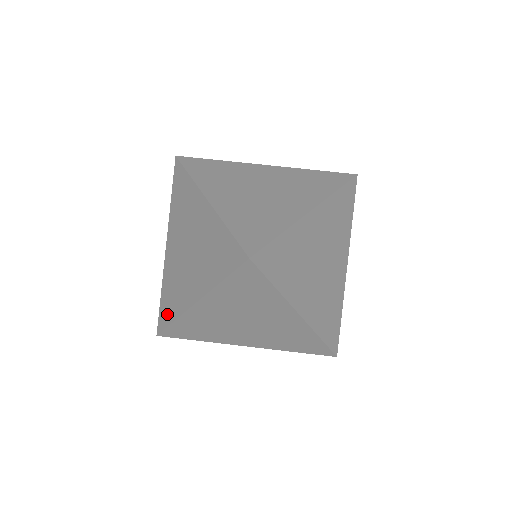
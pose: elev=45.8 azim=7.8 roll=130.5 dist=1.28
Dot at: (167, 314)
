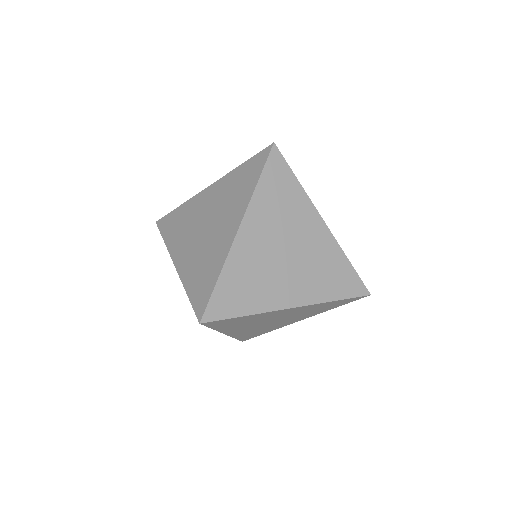
Dot at: occluded
